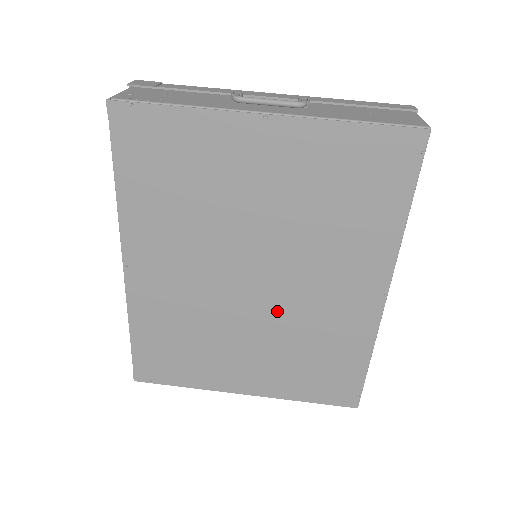
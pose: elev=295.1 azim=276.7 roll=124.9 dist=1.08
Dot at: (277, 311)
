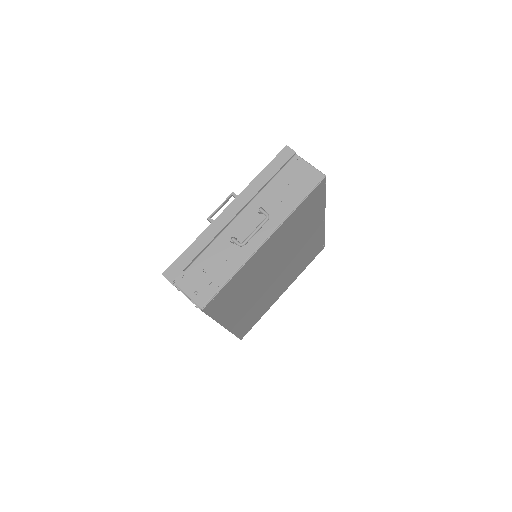
Dot at: (288, 266)
